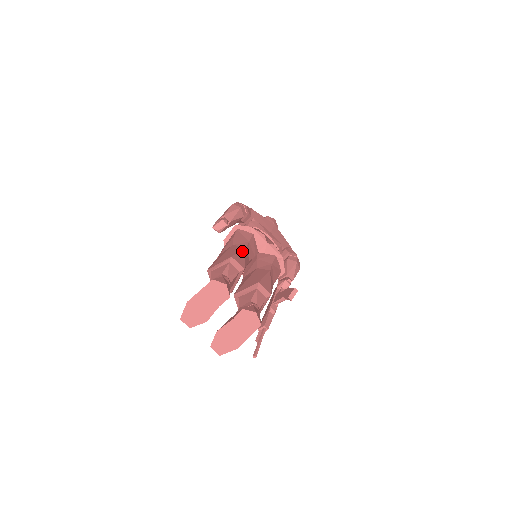
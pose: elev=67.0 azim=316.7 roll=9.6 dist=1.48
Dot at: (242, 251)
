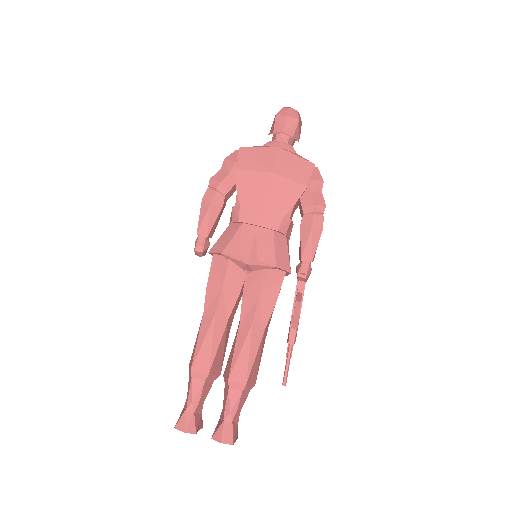
Dot at: (208, 333)
